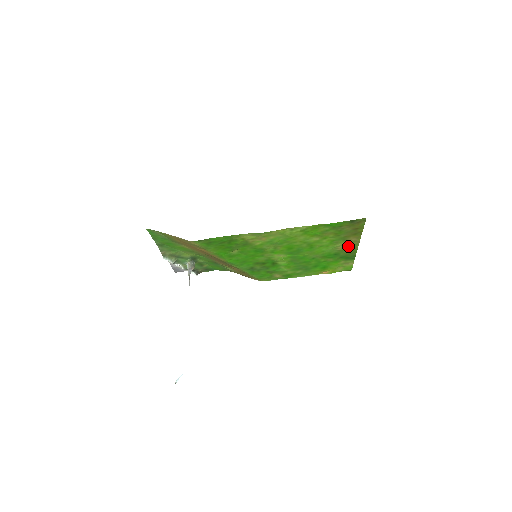
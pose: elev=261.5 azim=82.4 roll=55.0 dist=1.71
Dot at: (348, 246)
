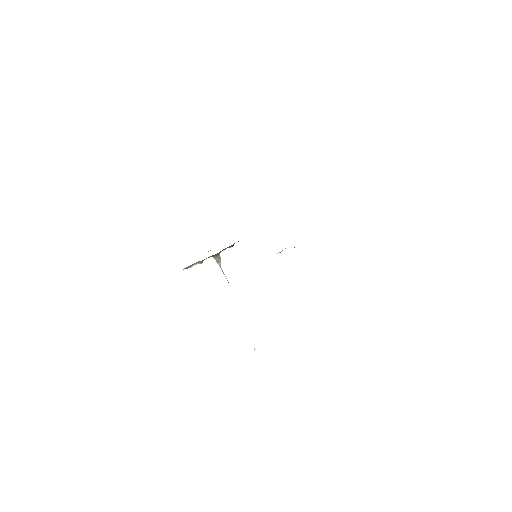
Dot at: occluded
